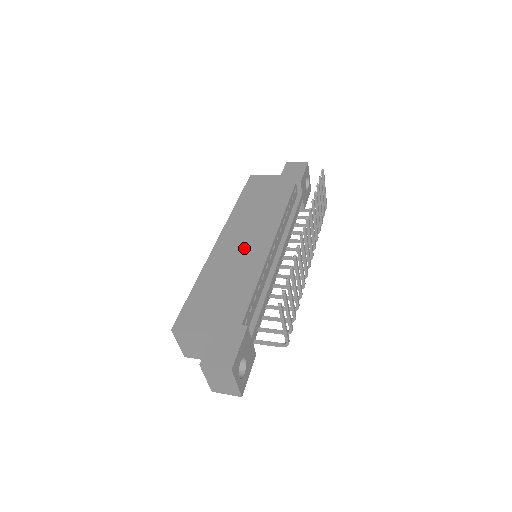
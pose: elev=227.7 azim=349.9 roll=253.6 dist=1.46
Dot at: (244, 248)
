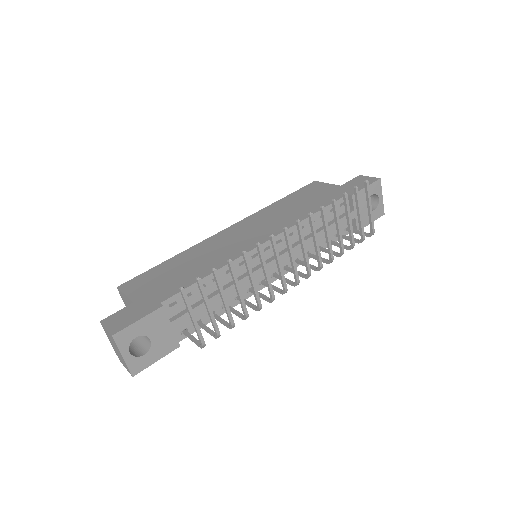
Dot at: (237, 240)
